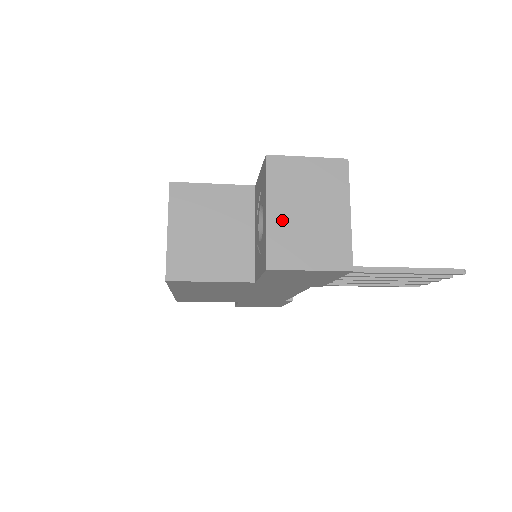
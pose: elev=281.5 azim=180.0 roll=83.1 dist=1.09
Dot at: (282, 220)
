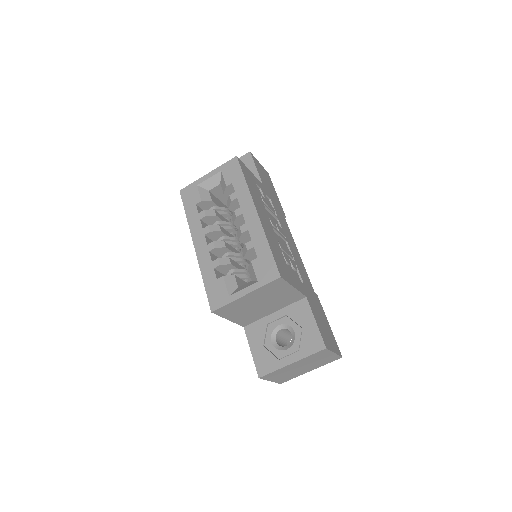
Dot at: (290, 367)
